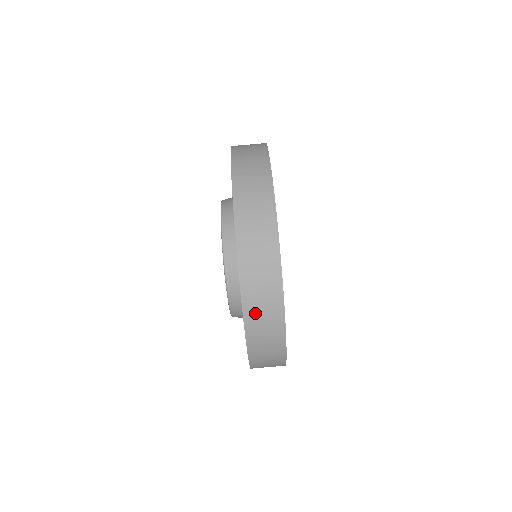
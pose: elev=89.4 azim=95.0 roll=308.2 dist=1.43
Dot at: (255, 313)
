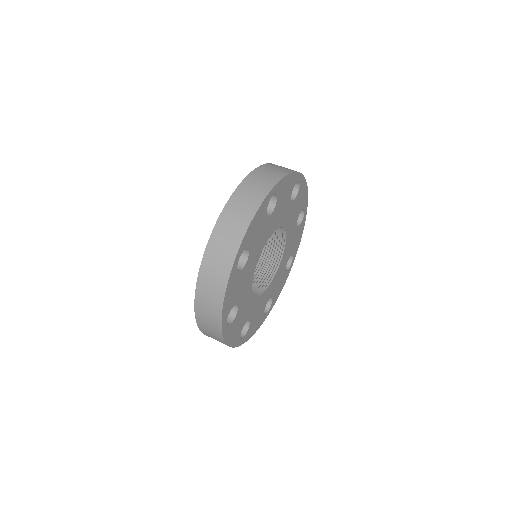
Dot at: (203, 303)
